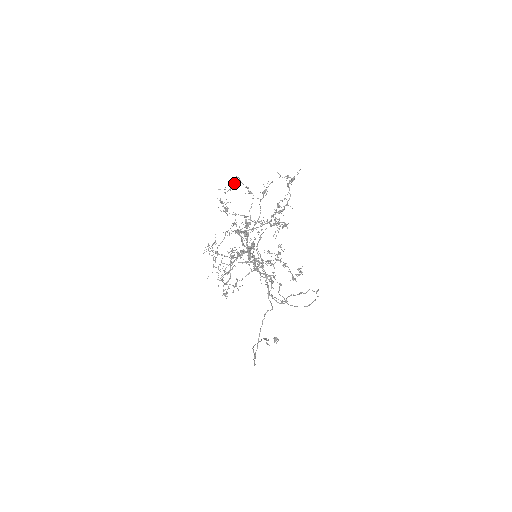
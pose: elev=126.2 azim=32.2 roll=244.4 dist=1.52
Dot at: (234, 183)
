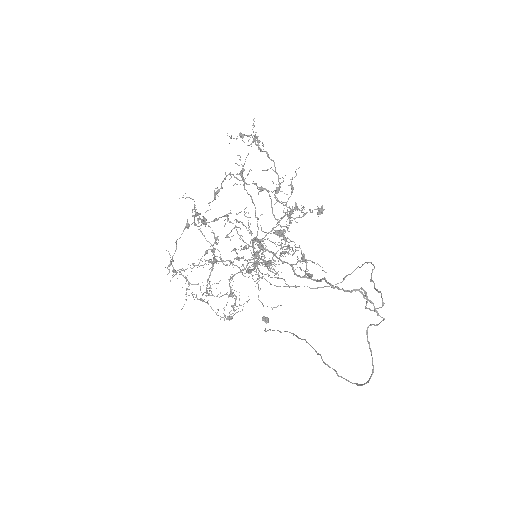
Dot at: (221, 184)
